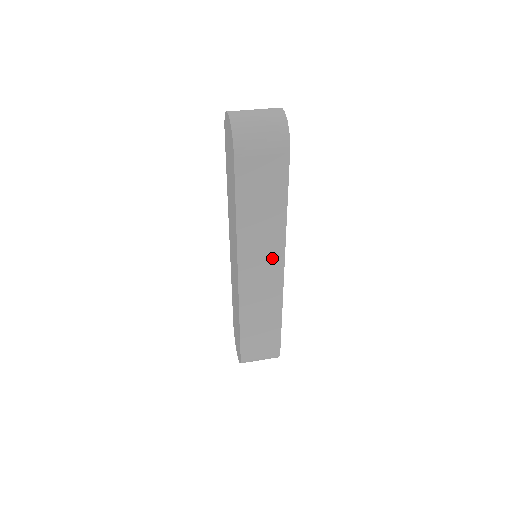
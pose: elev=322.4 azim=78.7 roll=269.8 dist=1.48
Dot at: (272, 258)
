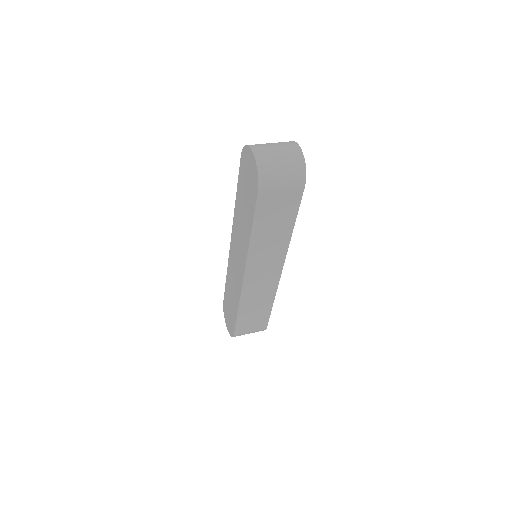
Dot at: (274, 263)
